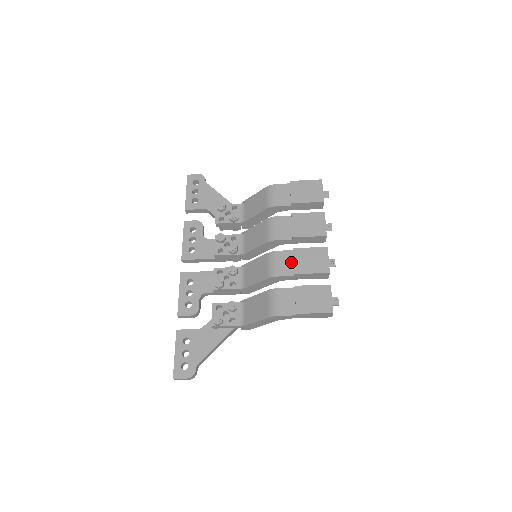
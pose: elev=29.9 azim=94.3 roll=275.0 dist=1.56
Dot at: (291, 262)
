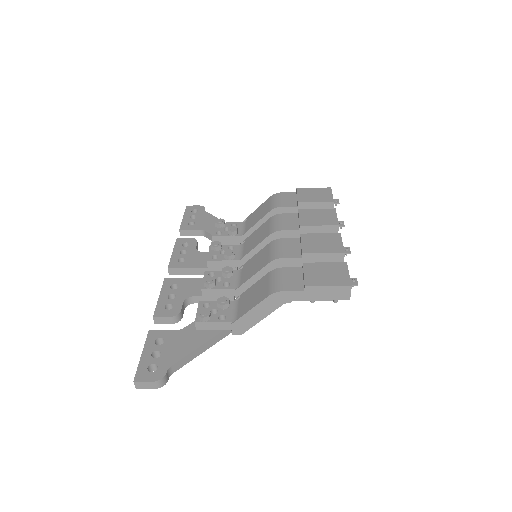
Dot at: (298, 247)
